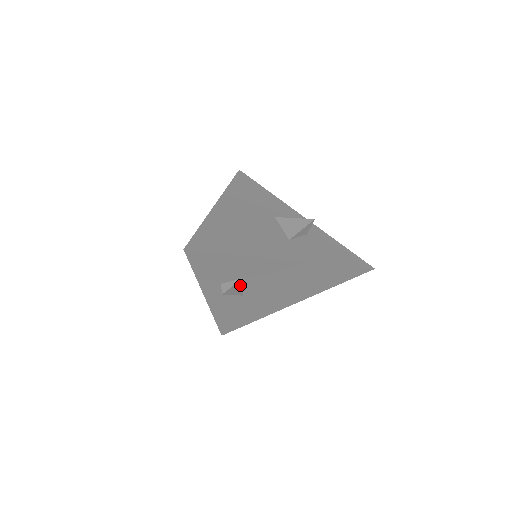
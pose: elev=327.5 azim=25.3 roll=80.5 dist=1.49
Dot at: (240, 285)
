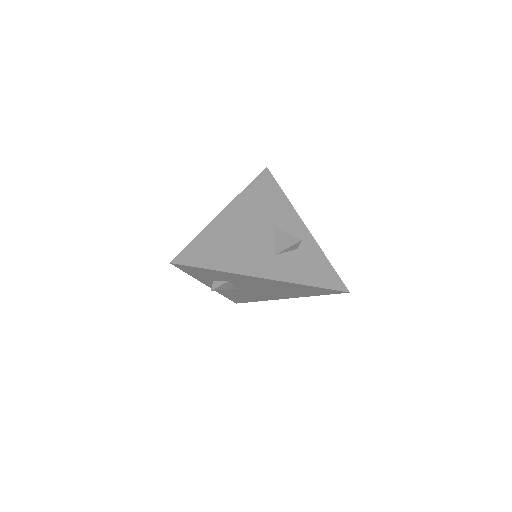
Dot at: (229, 284)
